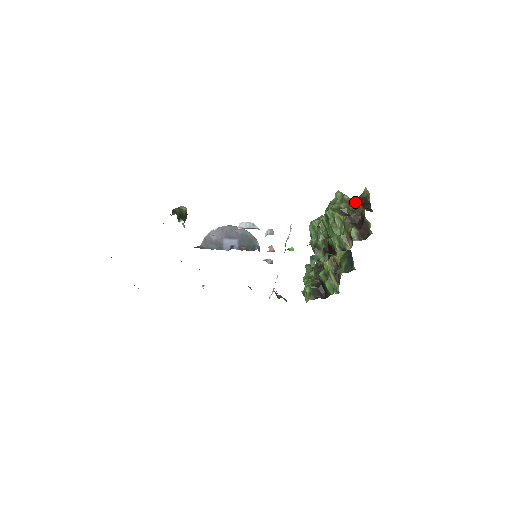
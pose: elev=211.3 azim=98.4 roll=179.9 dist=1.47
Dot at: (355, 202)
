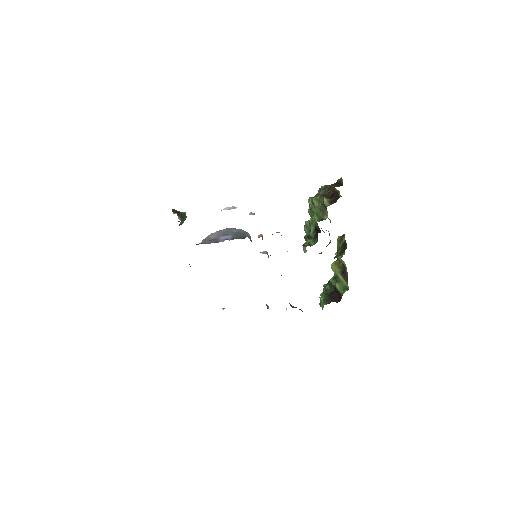
Dot at: occluded
